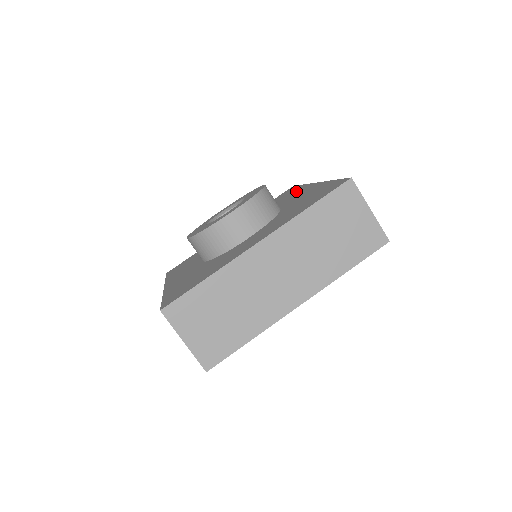
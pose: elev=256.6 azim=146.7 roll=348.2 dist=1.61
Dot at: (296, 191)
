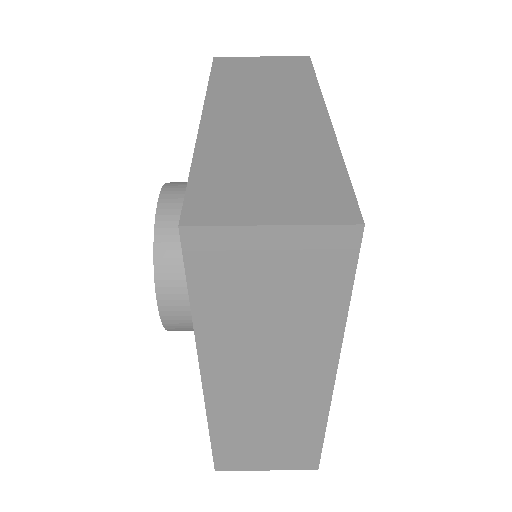
Dot at: occluded
